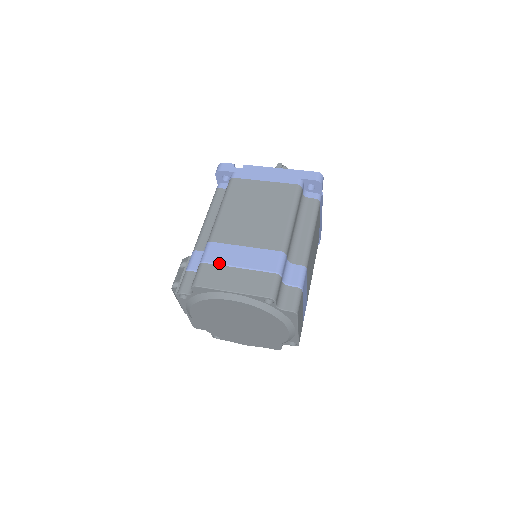
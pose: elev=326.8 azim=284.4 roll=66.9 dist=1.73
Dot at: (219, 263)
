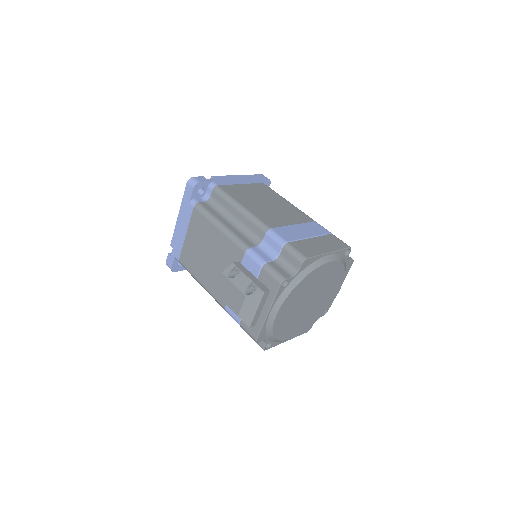
Dot at: (297, 239)
